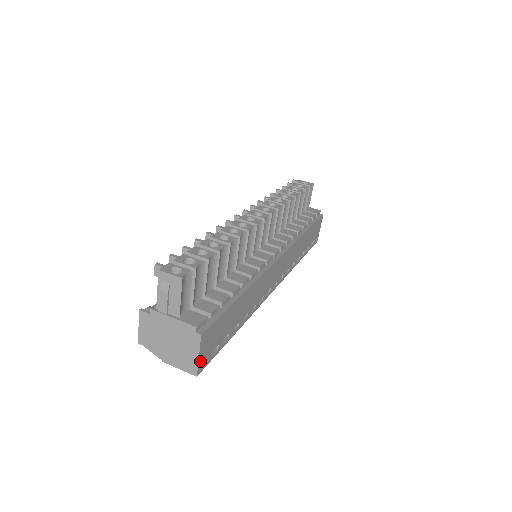
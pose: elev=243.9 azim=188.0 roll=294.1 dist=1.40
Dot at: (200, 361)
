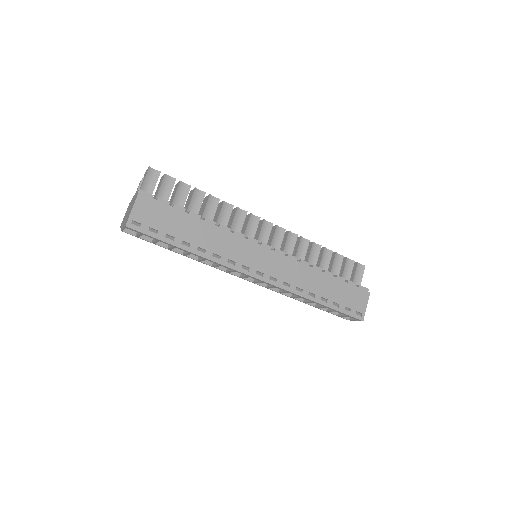
Dot at: (133, 216)
